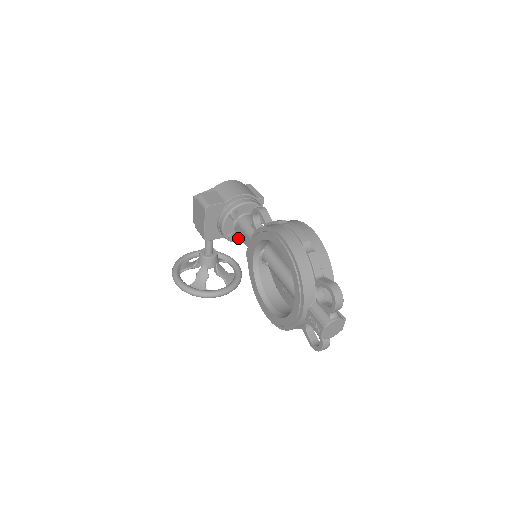
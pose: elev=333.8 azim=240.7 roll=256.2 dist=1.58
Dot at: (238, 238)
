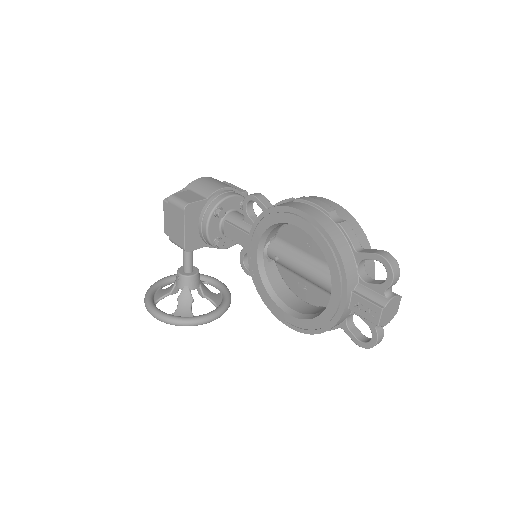
Dot at: (225, 243)
